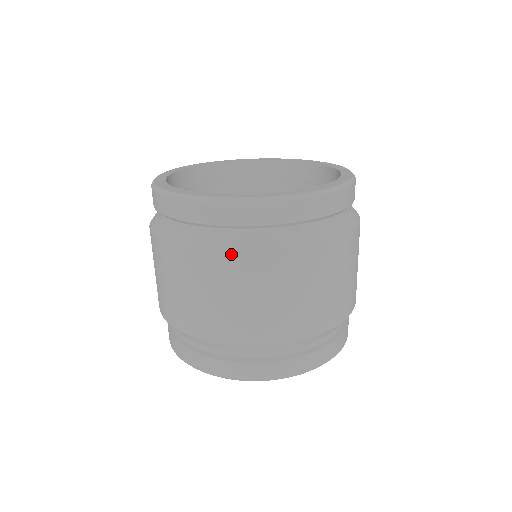
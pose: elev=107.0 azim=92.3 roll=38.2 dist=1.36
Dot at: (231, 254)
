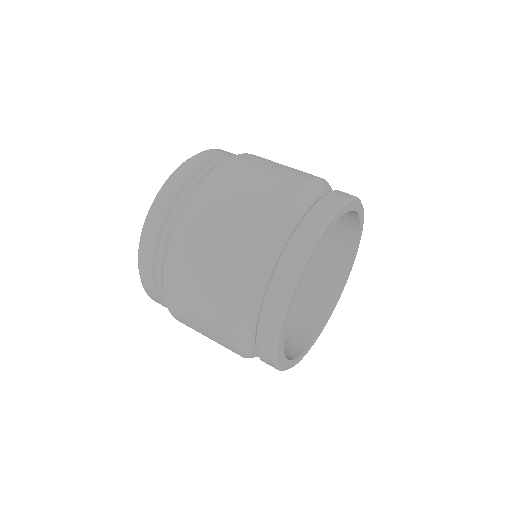
Dot at: (192, 197)
